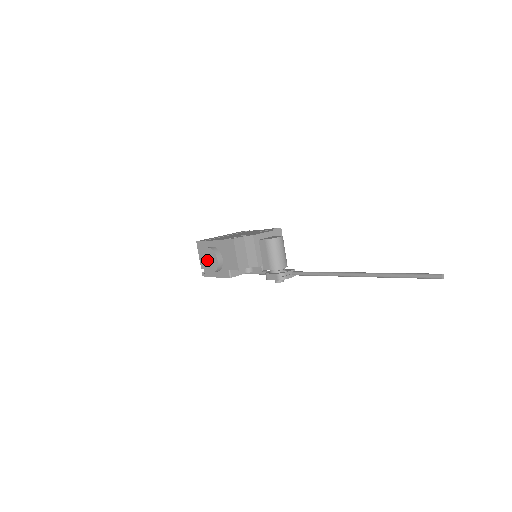
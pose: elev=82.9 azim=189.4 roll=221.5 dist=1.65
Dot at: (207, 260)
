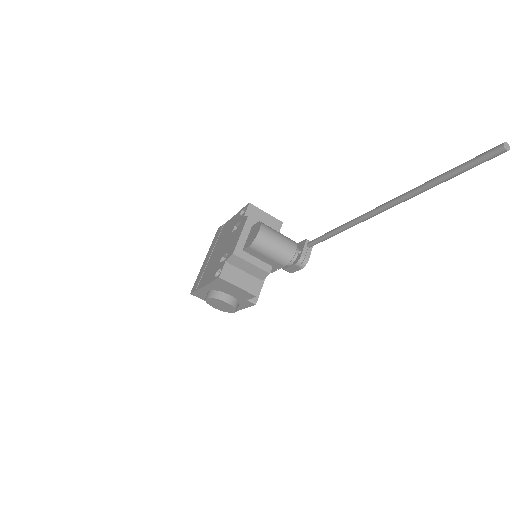
Dot at: (218, 307)
